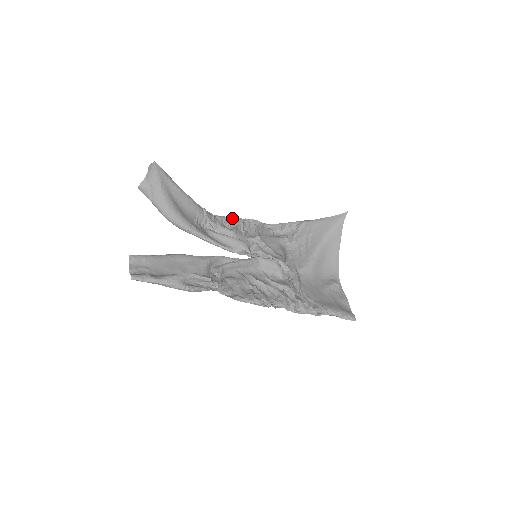
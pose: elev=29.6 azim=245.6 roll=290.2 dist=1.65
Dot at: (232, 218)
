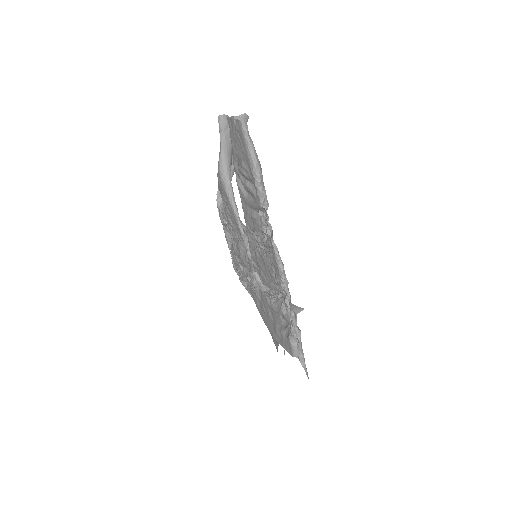
Dot at: occluded
